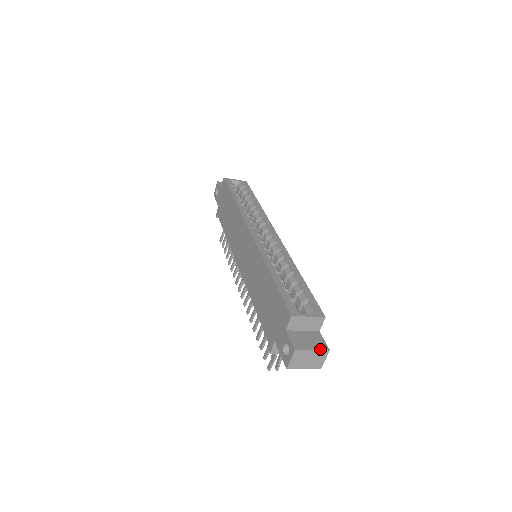
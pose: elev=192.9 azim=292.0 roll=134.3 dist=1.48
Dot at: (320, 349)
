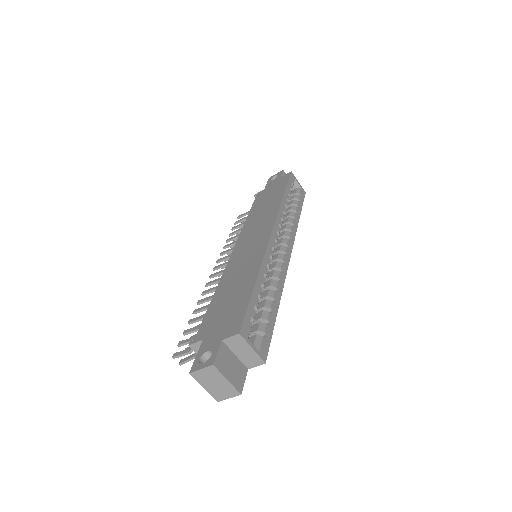
Dot at: (234, 385)
